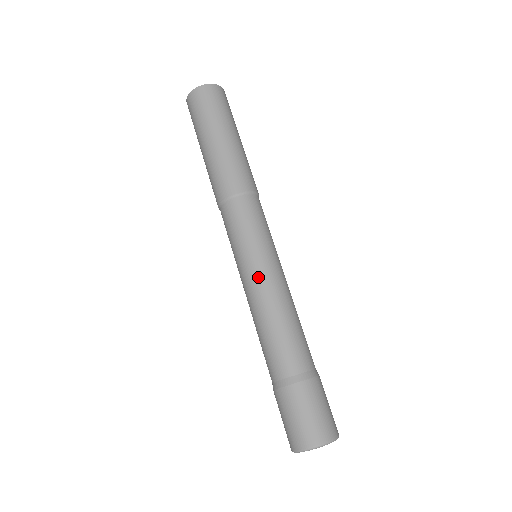
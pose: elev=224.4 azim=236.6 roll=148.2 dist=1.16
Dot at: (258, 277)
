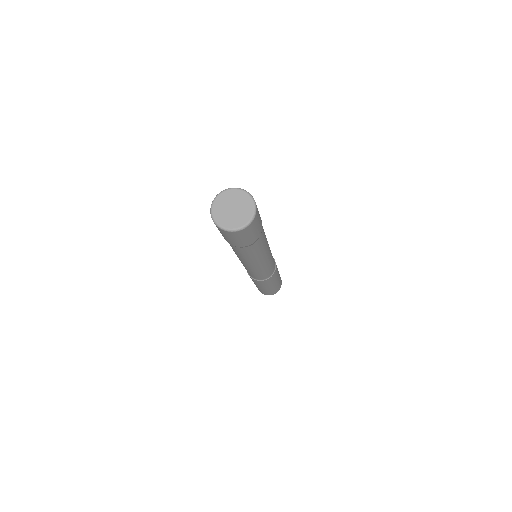
Dot at: occluded
